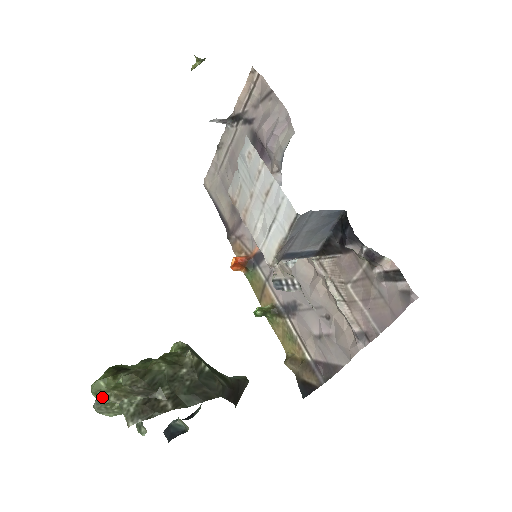
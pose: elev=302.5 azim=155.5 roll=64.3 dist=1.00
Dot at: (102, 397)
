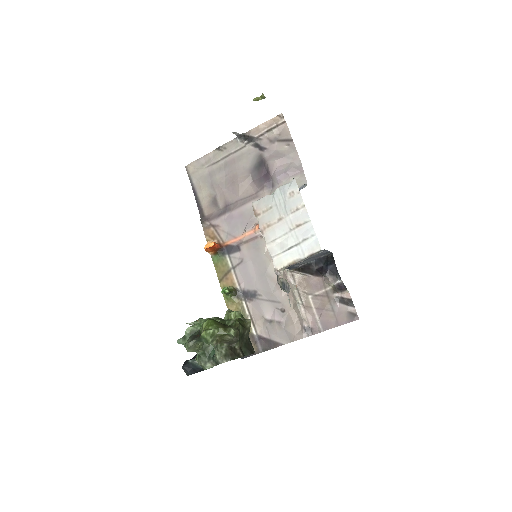
Dot at: (212, 340)
